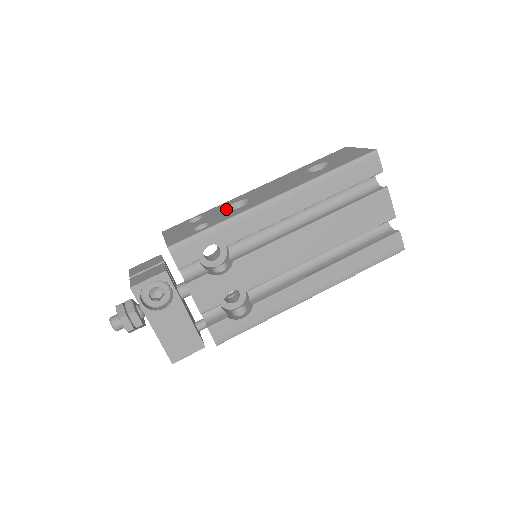
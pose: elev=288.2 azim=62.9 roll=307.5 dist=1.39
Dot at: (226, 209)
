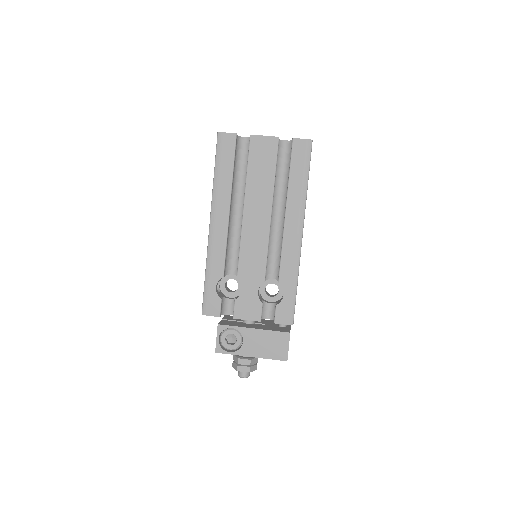
Dot at: occluded
